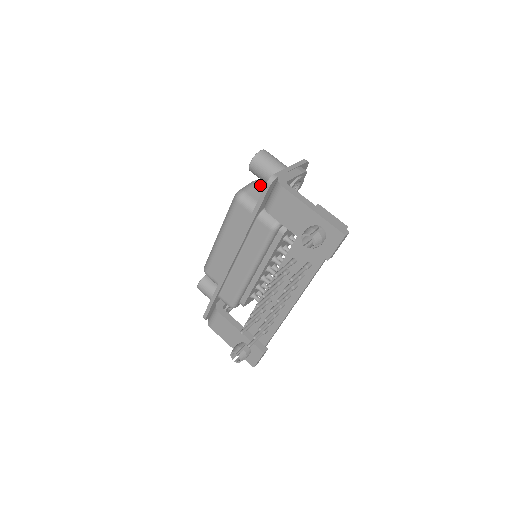
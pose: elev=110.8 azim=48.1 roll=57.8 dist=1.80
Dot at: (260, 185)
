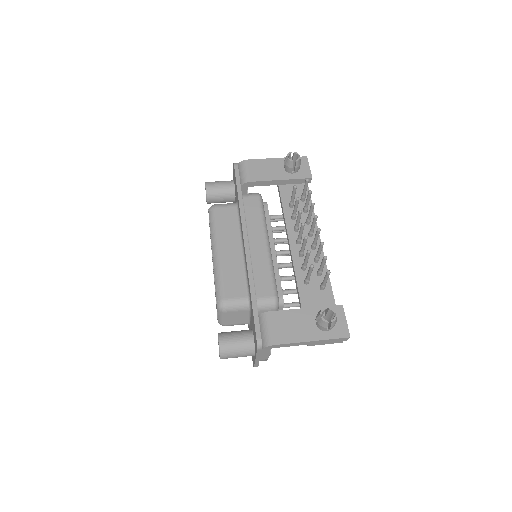
Dot at: occluded
